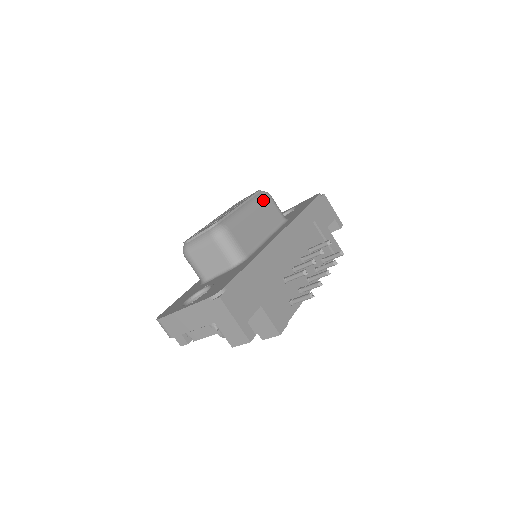
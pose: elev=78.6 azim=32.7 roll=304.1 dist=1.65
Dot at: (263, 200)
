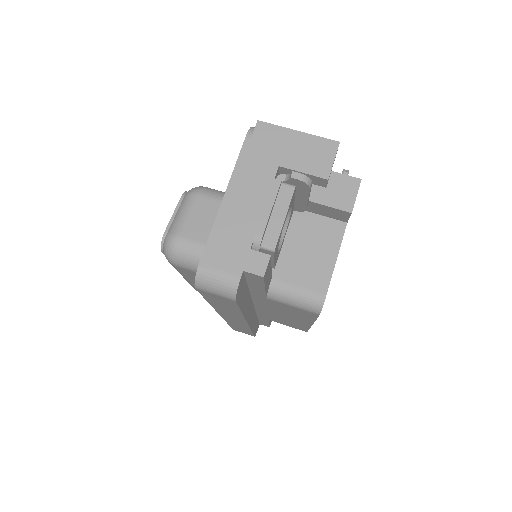
Dot at: occluded
